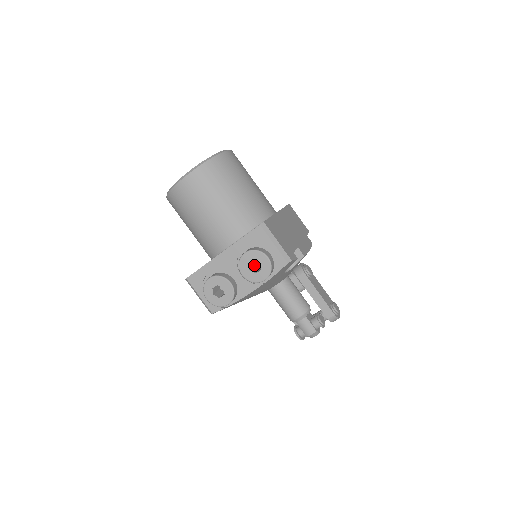
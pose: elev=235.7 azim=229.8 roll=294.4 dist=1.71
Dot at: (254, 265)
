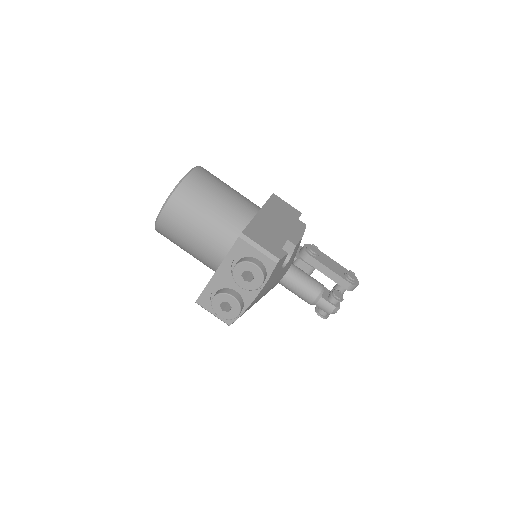
Dot at: (249, 272)
